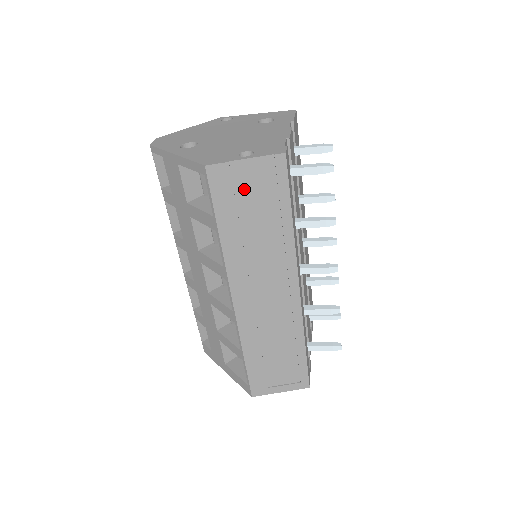
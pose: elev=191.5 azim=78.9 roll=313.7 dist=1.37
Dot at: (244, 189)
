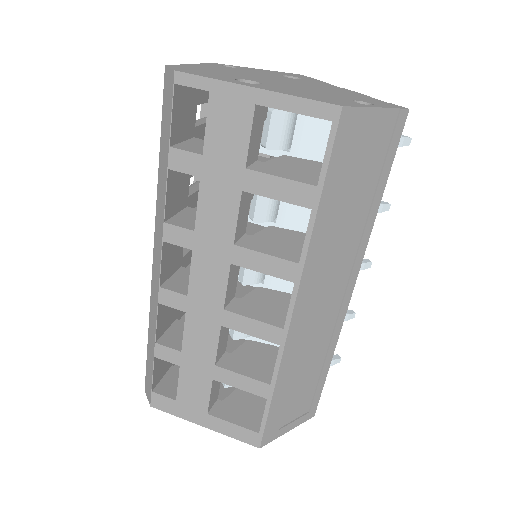
Dot at: (360, 150)
